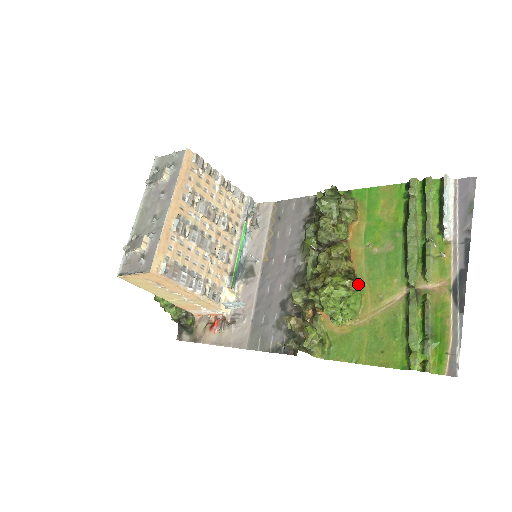
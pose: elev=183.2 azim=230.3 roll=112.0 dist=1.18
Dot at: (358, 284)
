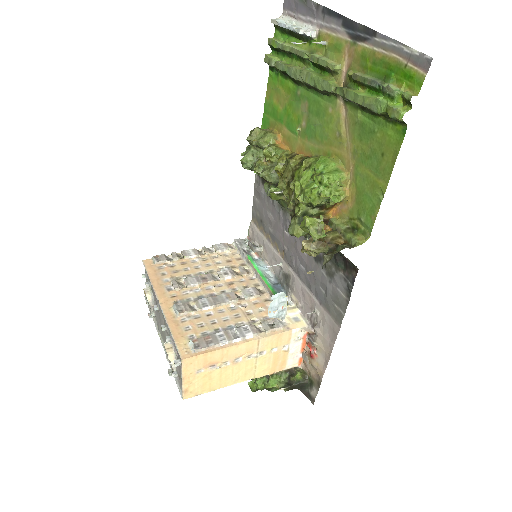
Dot at: occluded
